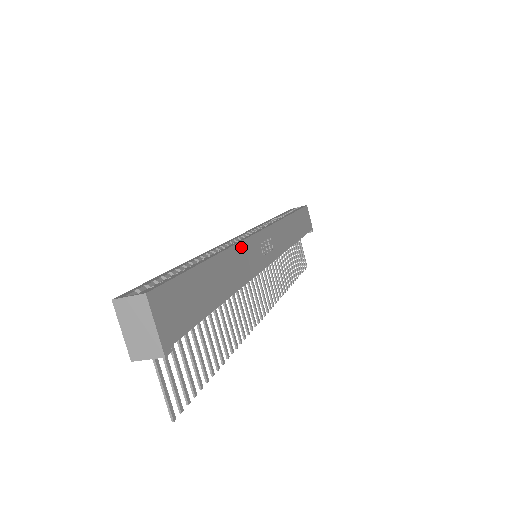
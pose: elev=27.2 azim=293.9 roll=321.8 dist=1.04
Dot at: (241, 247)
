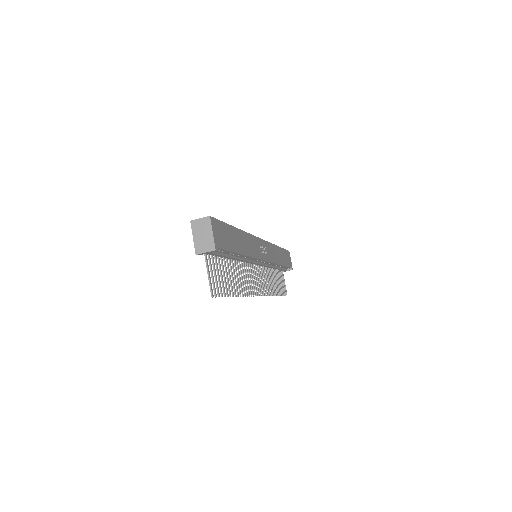
Dot at: (250, 237)
